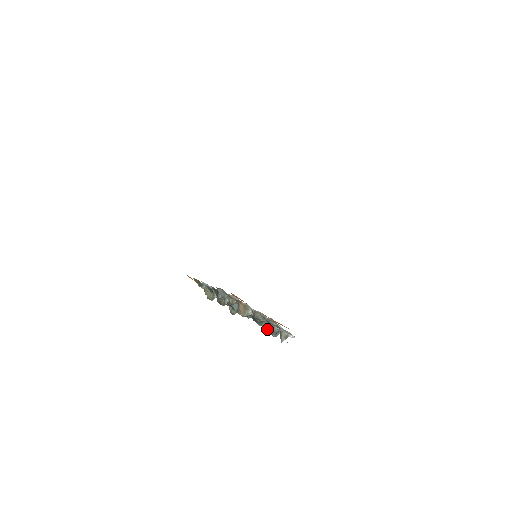
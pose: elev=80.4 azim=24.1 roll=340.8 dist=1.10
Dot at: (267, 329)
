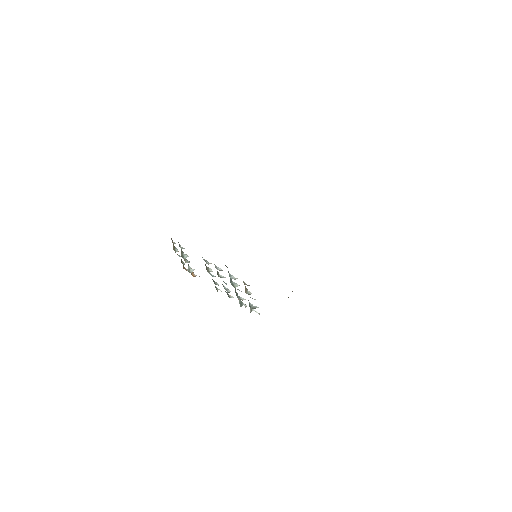
Dot at: (229, 297)
